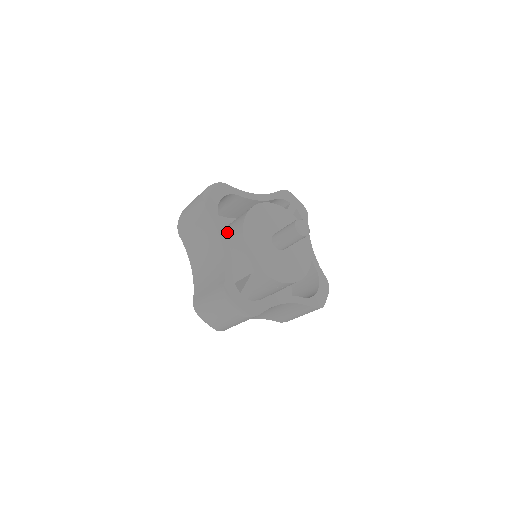
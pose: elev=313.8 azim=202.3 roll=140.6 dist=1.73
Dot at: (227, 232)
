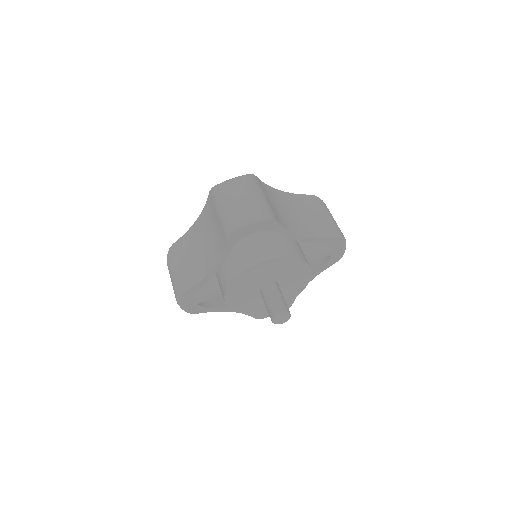
Dot at: (241, 242)
